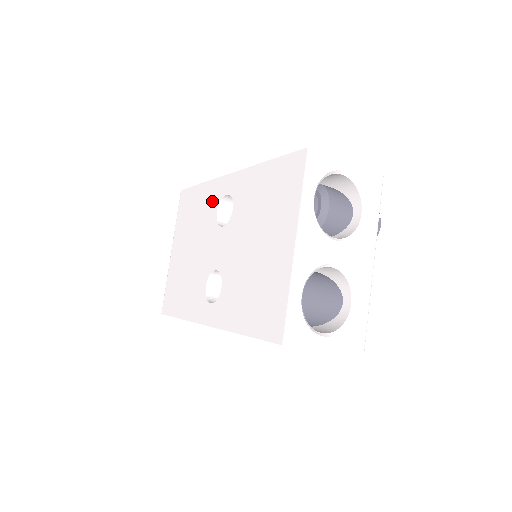
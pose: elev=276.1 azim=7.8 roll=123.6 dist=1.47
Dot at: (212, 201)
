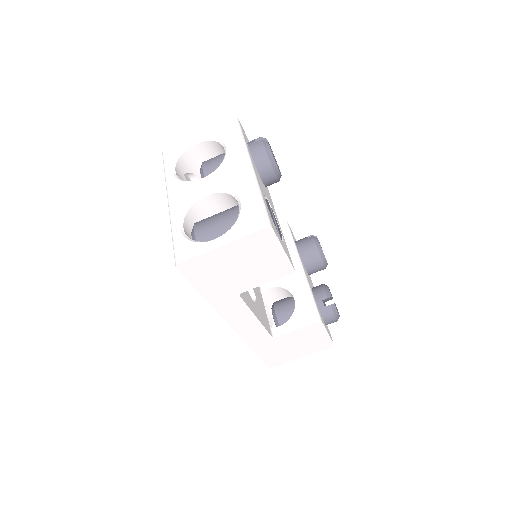
Dot at: occluded
